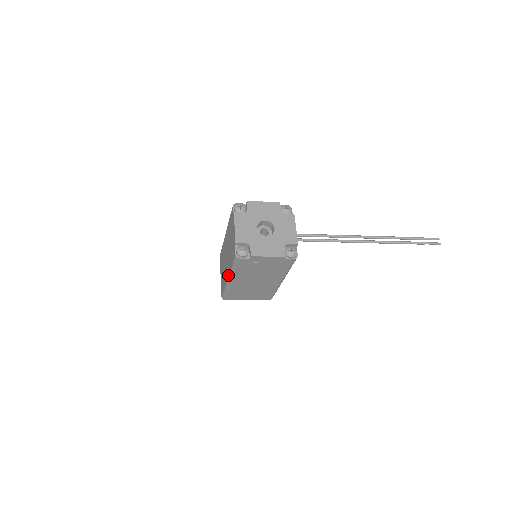
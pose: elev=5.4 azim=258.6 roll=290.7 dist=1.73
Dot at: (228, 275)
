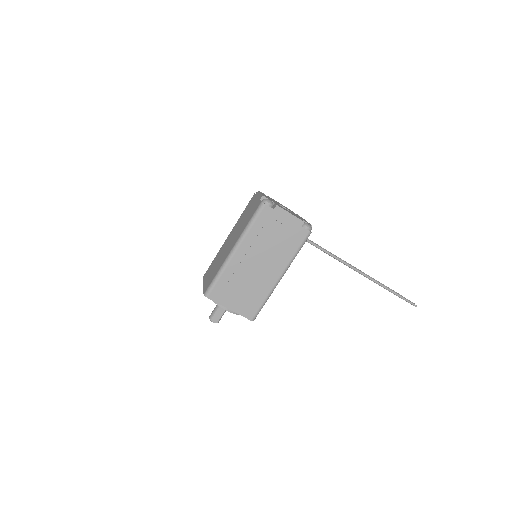
Dot at: (235, 243)
